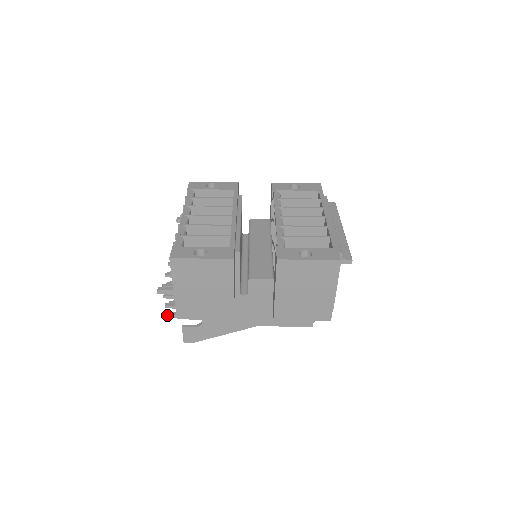
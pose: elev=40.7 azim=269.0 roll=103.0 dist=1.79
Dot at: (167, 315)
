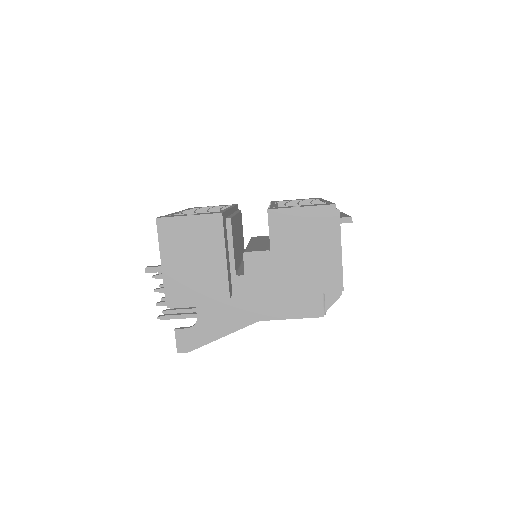
Dot at: (158, 317)
